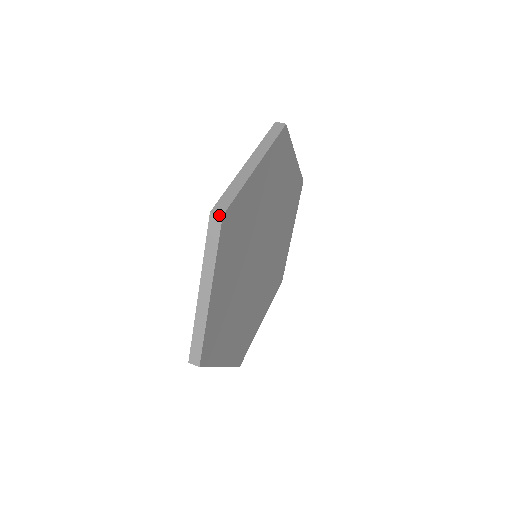
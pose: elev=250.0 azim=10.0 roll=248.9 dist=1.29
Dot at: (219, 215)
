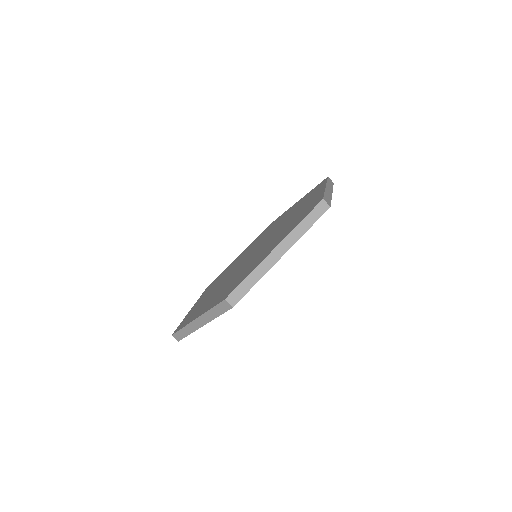
Dot at: (328, 205)
